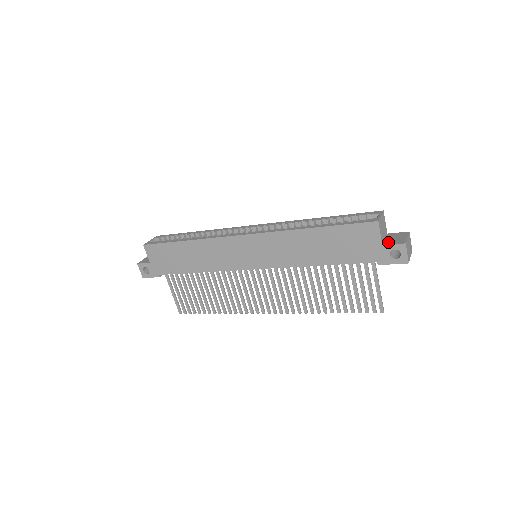
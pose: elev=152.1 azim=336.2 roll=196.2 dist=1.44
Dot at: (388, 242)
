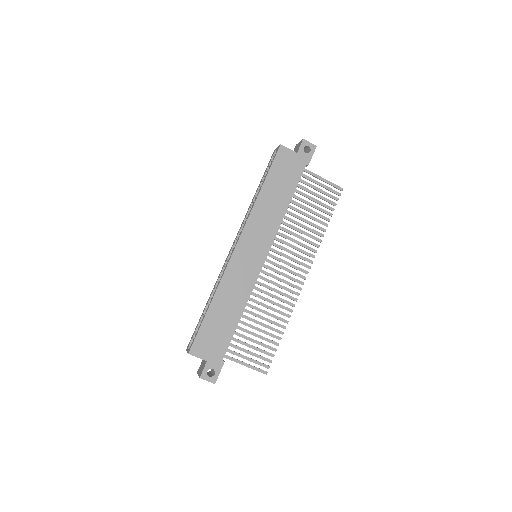
Dot at: (297, 151)
